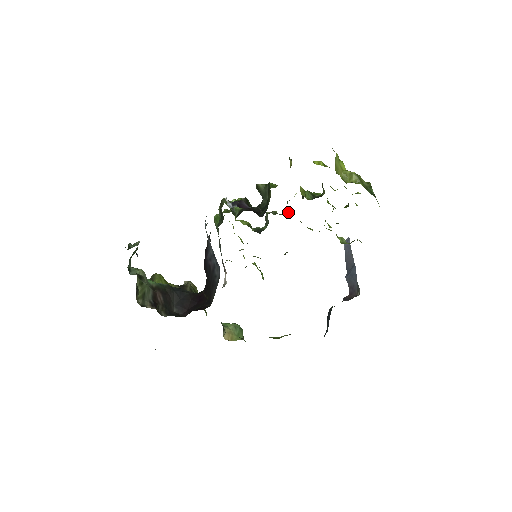
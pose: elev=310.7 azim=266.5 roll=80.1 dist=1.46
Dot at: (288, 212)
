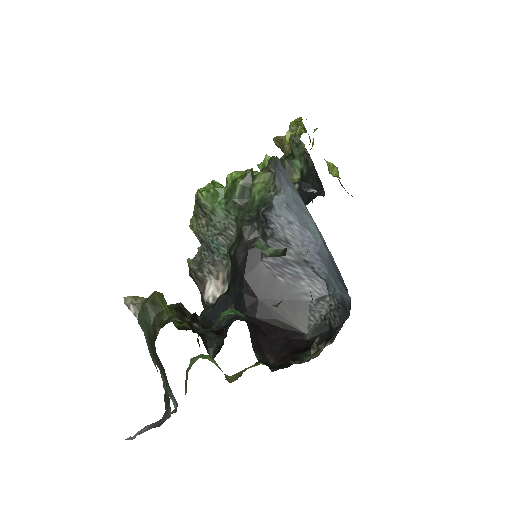
Dot at: occluded
